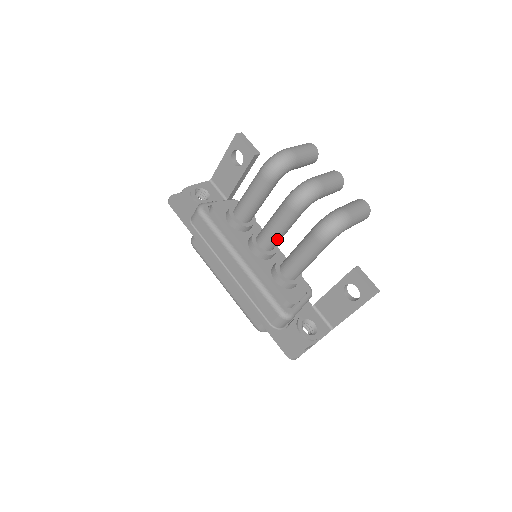
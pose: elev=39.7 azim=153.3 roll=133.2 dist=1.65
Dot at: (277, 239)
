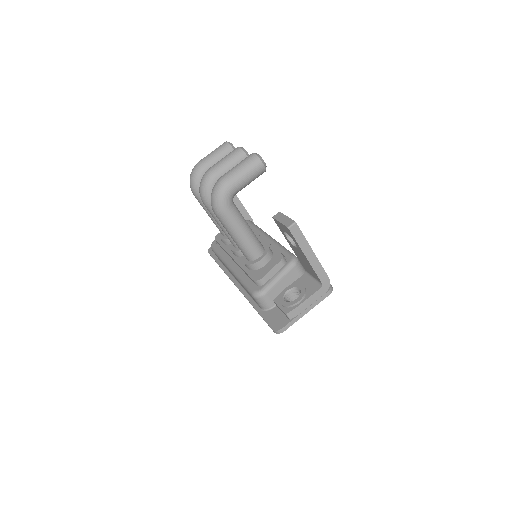
Dot at: occluded
